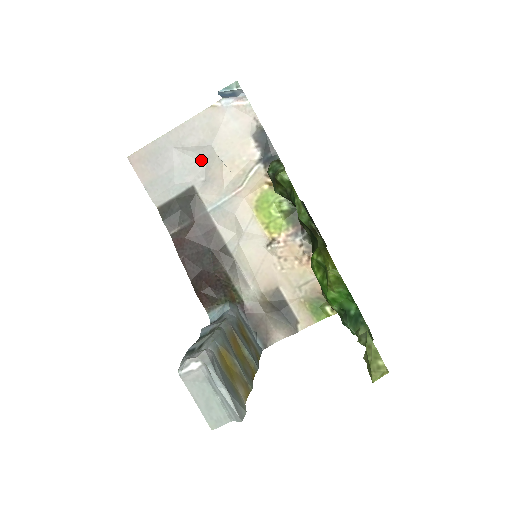
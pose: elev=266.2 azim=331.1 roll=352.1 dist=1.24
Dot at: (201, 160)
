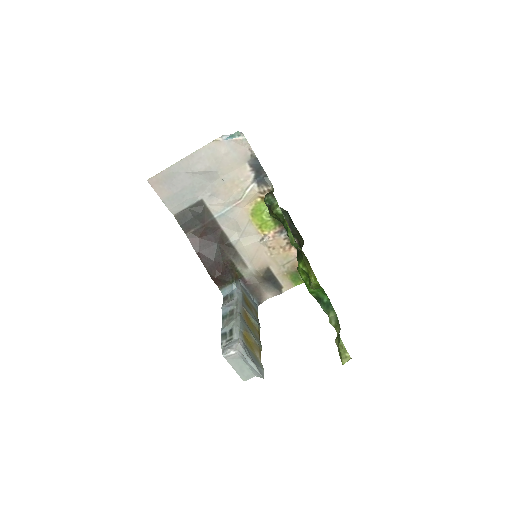
Dot at: (207, 180)
